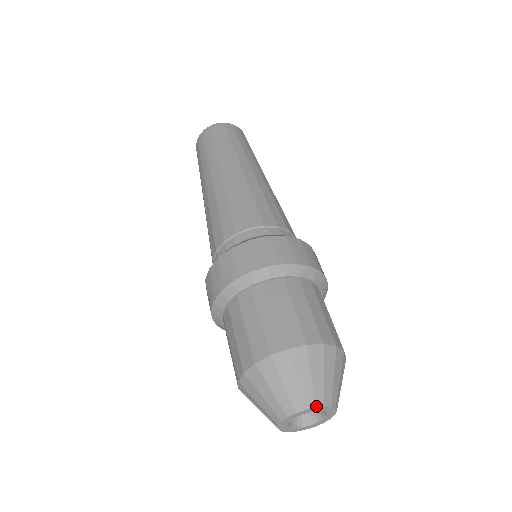
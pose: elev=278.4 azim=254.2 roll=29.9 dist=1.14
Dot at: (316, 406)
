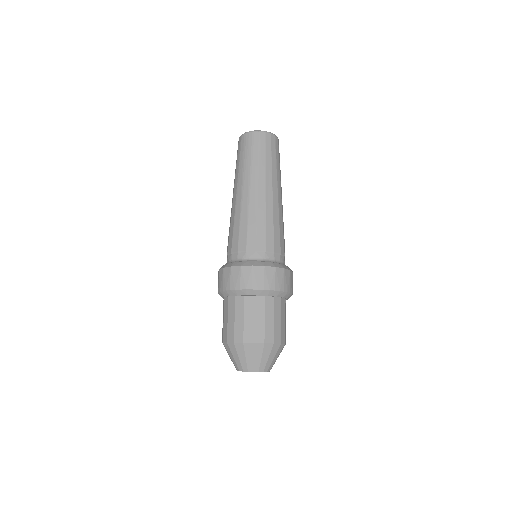
Dot at: (259, 371)
